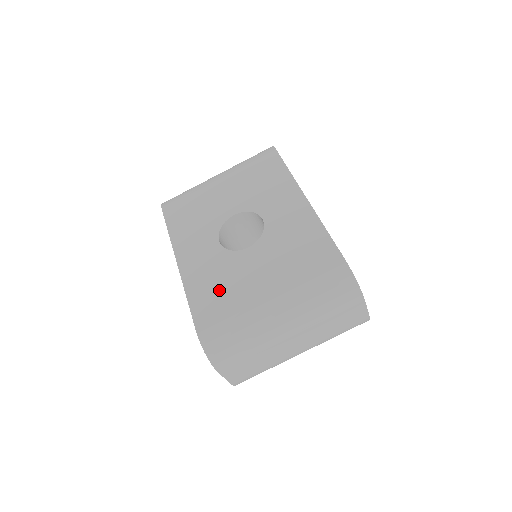
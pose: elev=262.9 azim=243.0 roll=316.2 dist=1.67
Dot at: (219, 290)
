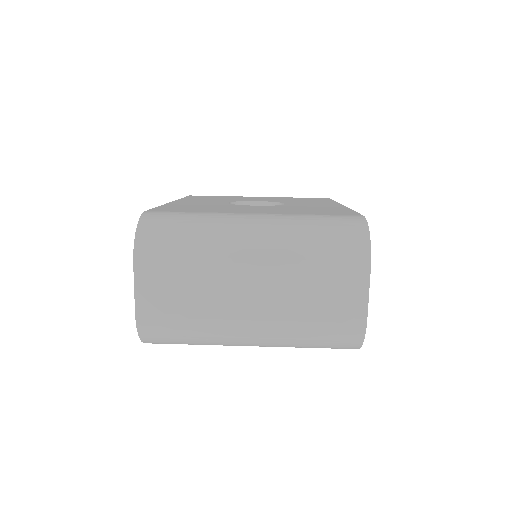
Dot at: (199, 208)
